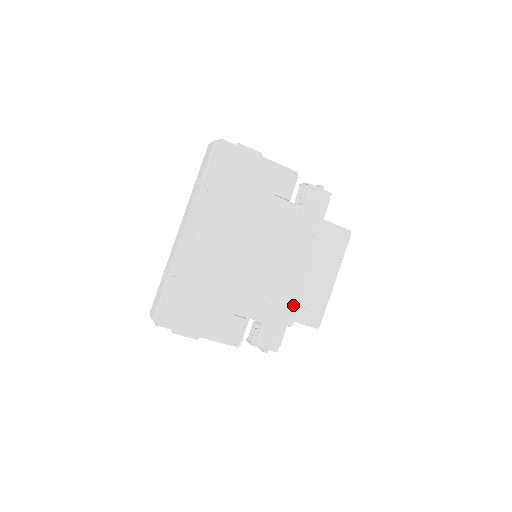
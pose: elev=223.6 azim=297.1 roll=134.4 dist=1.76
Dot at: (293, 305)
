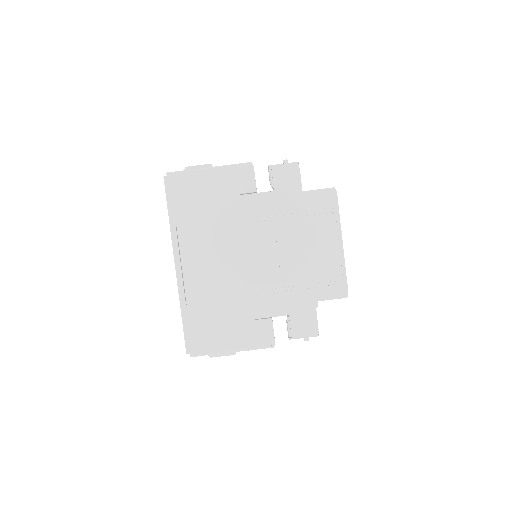
Dot at: (309, 286)
